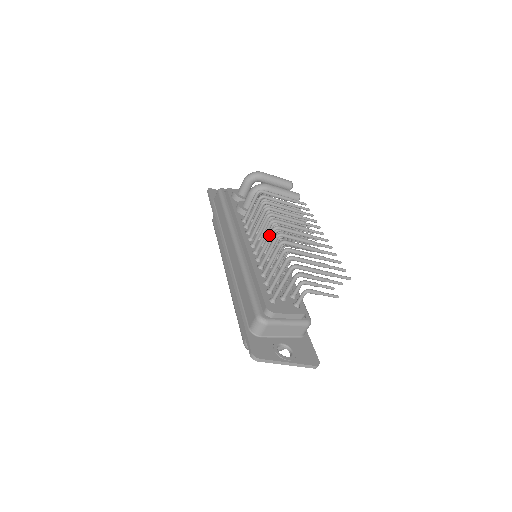
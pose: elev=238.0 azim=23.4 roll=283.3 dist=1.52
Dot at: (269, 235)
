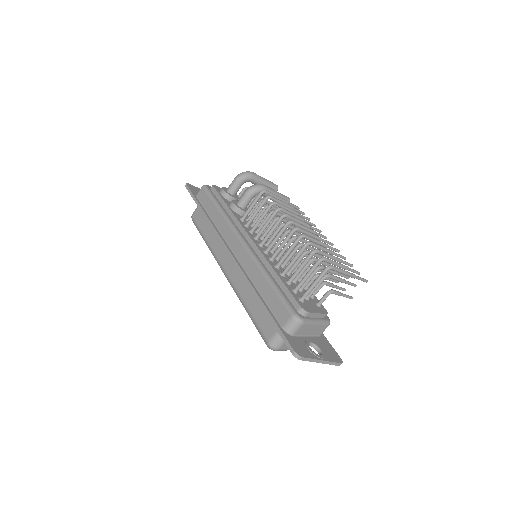
Dot at: (288, 235)
